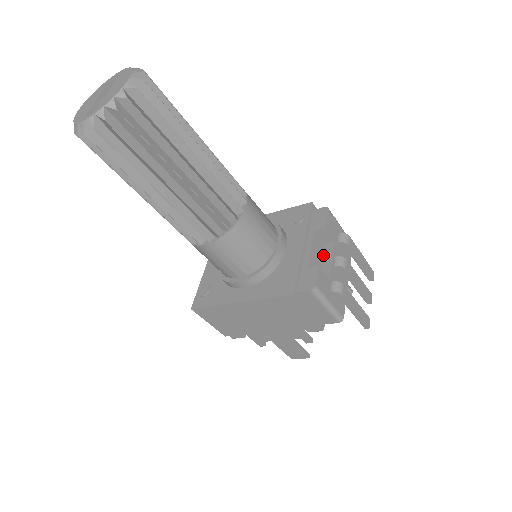
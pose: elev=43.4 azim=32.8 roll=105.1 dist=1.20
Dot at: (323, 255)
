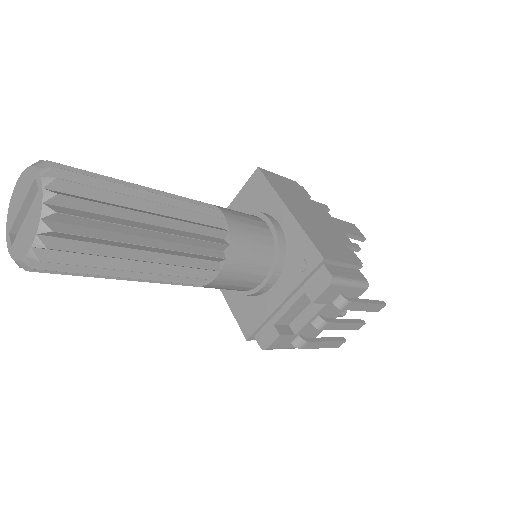
Dot at: (309, 306)
